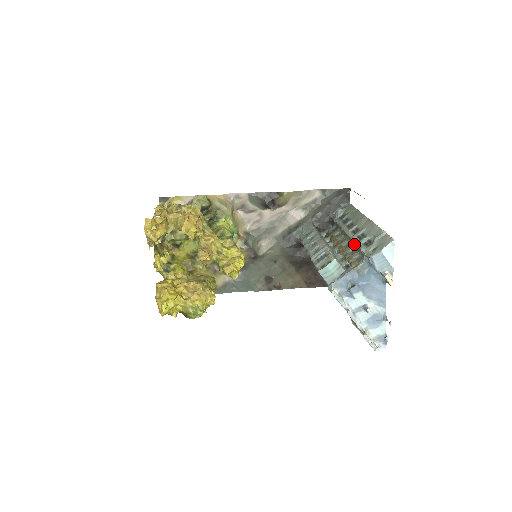
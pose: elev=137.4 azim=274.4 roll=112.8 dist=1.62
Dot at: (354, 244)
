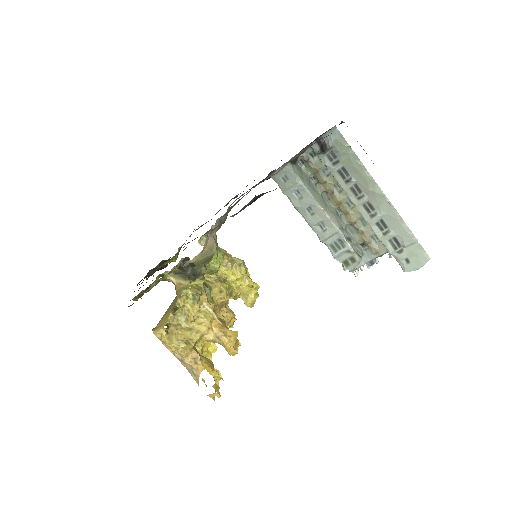
Dot at: occluded
